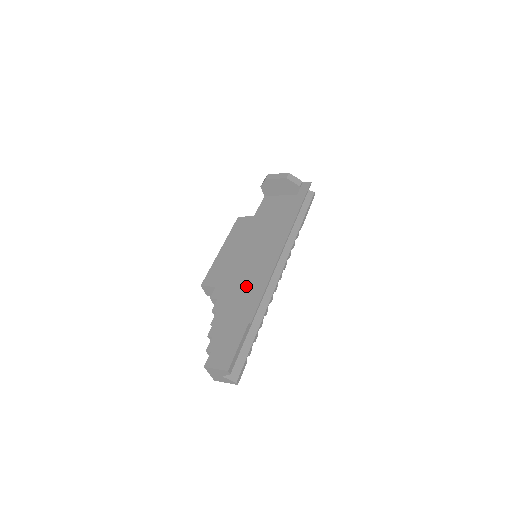
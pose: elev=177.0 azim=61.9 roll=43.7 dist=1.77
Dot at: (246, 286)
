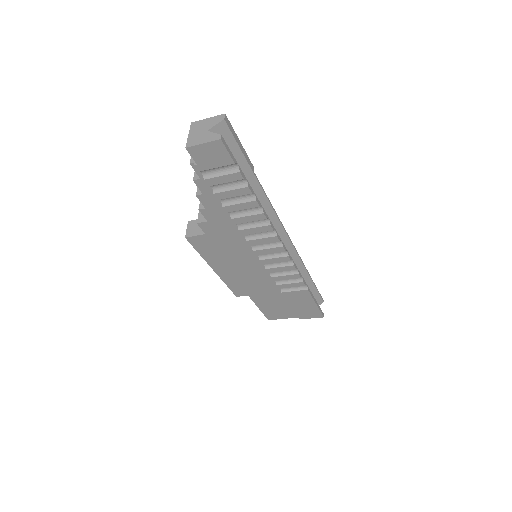
Dot at: occluded
